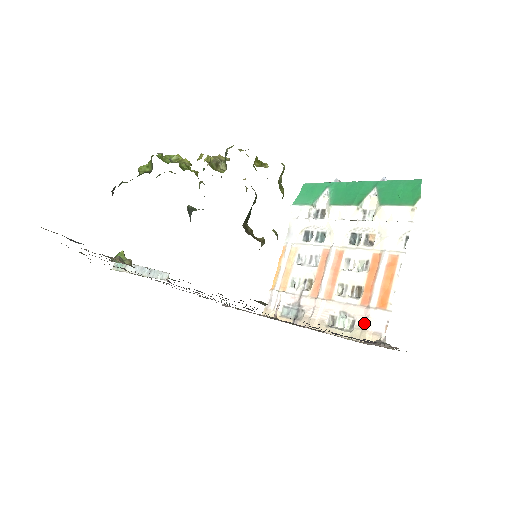
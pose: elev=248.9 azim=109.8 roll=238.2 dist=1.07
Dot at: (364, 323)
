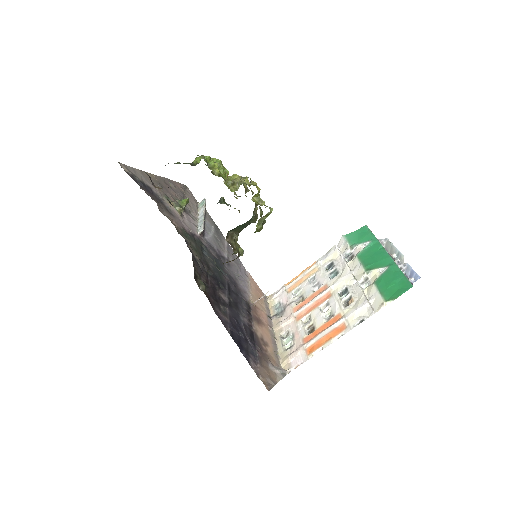
Dot at: (292, 352)
